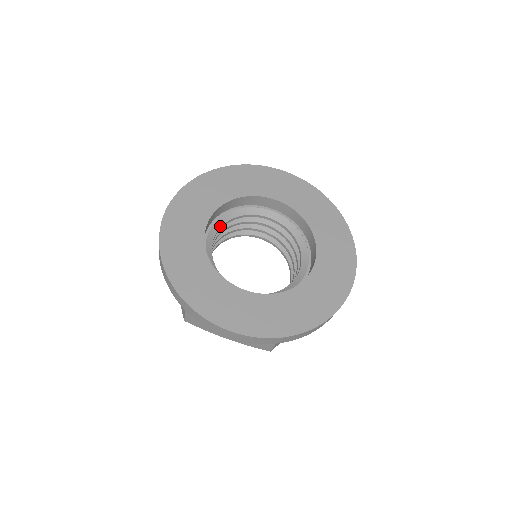
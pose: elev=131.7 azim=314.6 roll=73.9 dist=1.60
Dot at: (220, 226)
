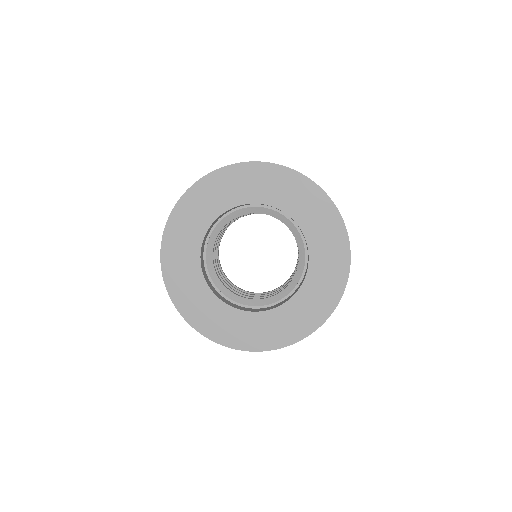
Dot at: (250, 212)
